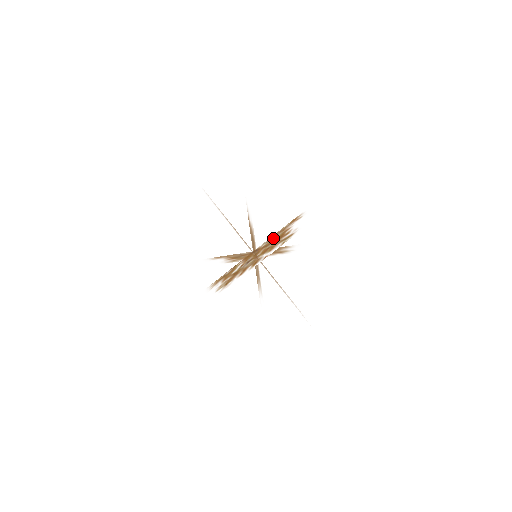
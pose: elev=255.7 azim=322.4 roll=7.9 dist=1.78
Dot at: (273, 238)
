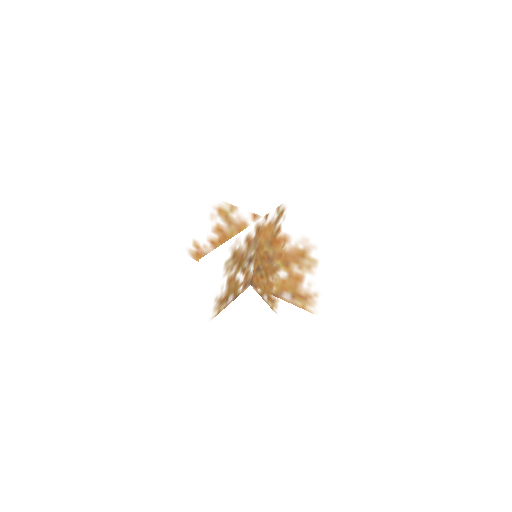
Dot at: occluded
